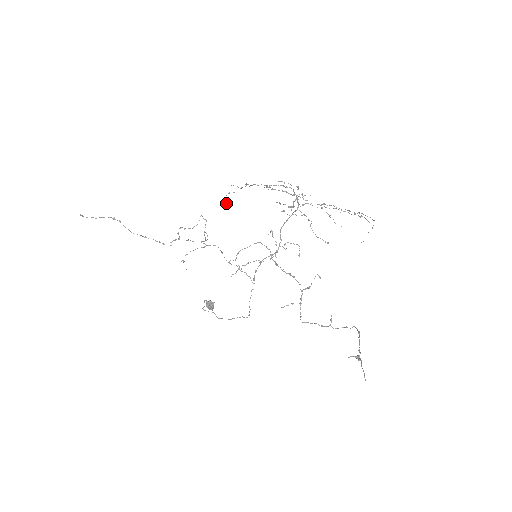
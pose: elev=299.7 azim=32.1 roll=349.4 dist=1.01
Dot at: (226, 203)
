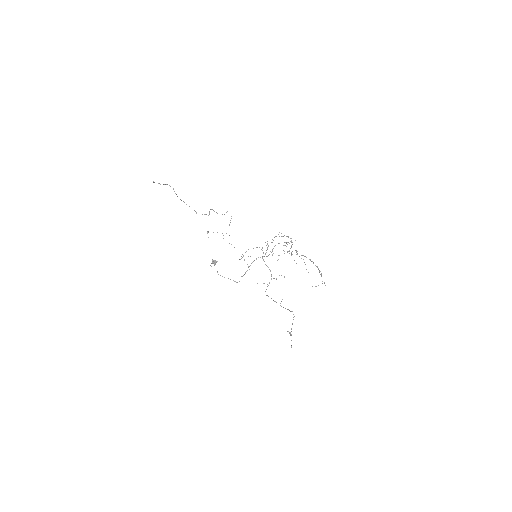
Dot at: occluded
